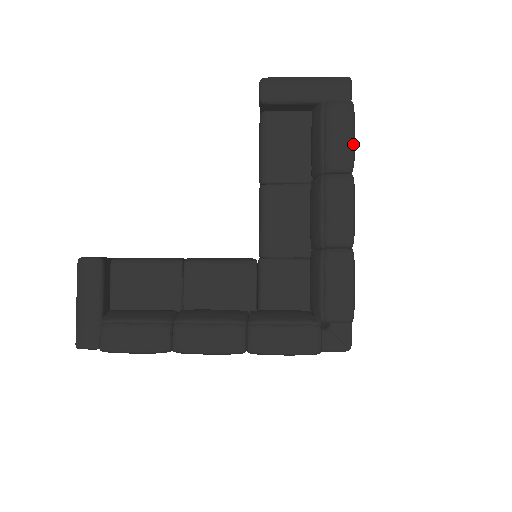
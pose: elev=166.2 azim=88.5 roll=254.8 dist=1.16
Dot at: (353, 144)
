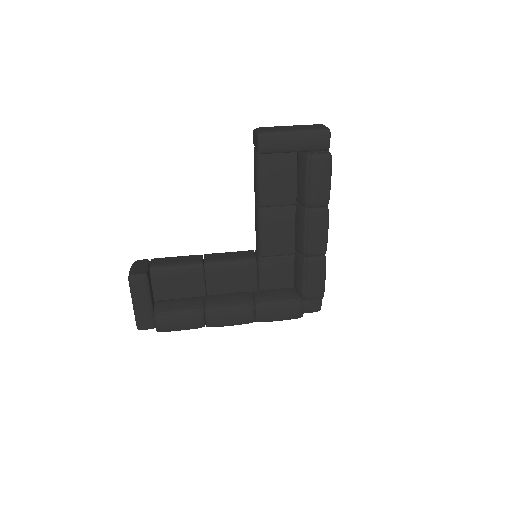
Dot at: (330, 187)
